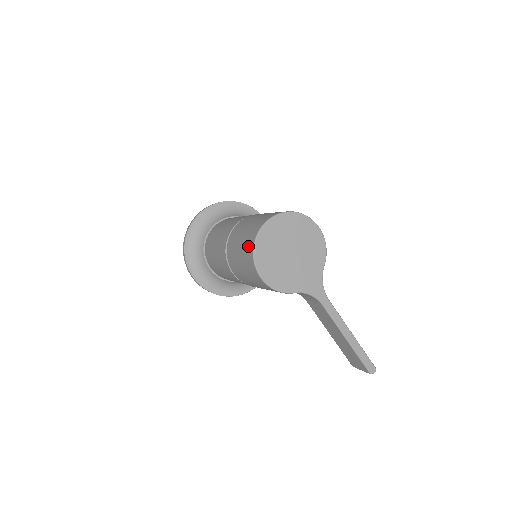
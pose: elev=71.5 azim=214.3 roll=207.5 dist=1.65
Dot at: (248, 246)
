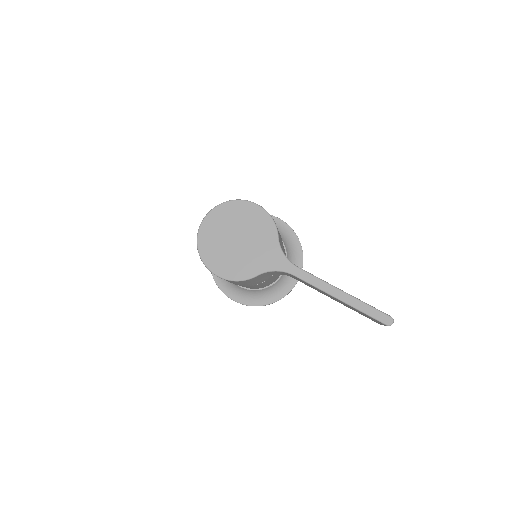
Dot at: occluded
